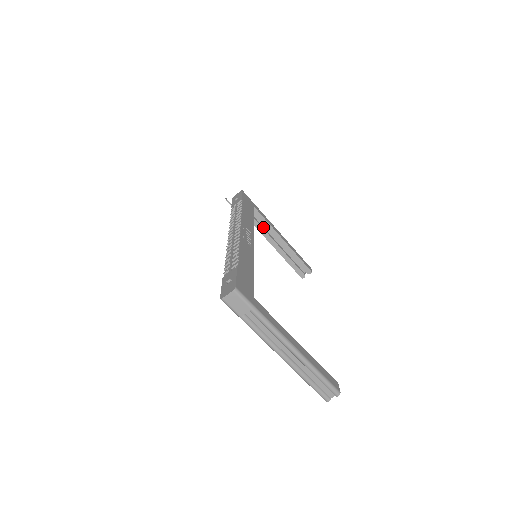
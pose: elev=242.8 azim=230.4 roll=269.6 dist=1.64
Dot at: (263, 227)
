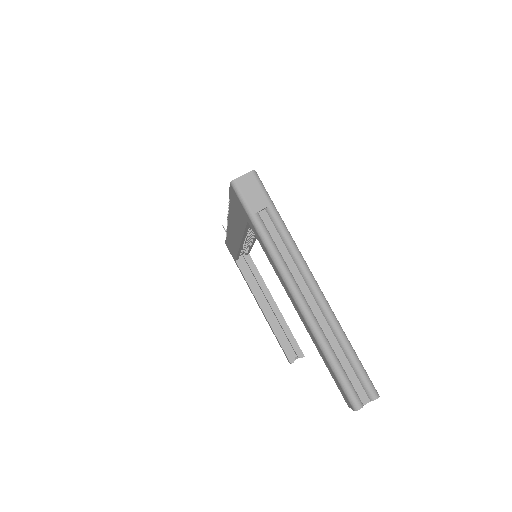
Dot at: (254, 284)
